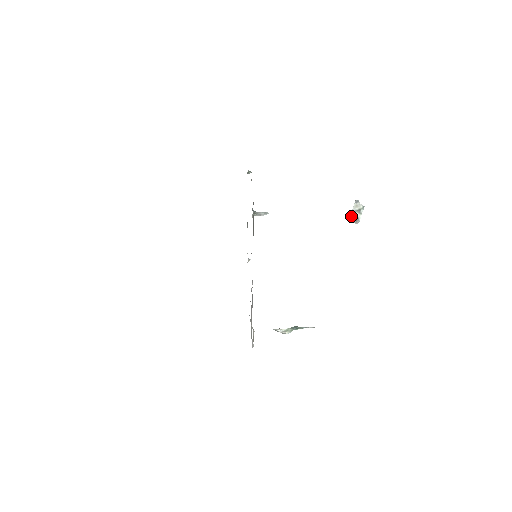
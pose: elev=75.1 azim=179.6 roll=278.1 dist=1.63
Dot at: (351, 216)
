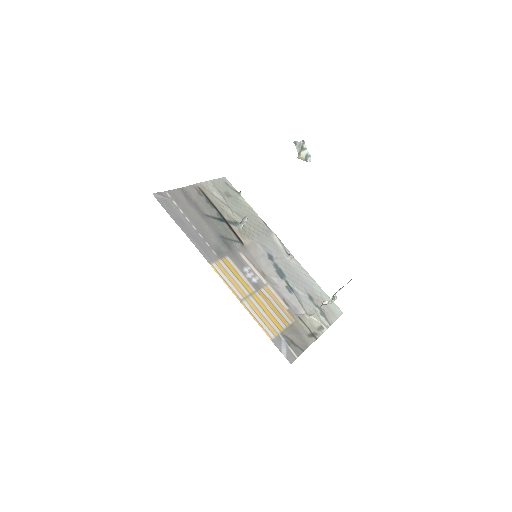
Dot at: occluded
